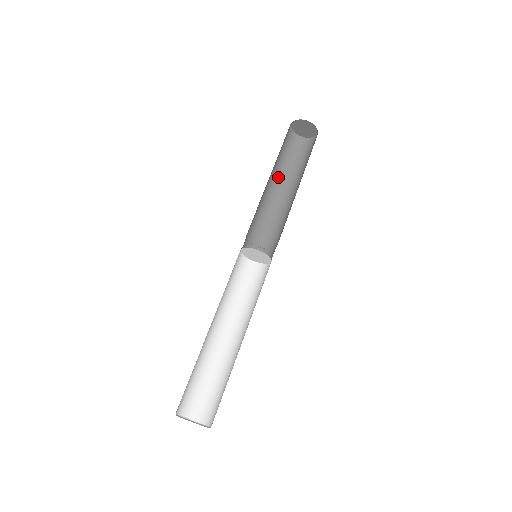
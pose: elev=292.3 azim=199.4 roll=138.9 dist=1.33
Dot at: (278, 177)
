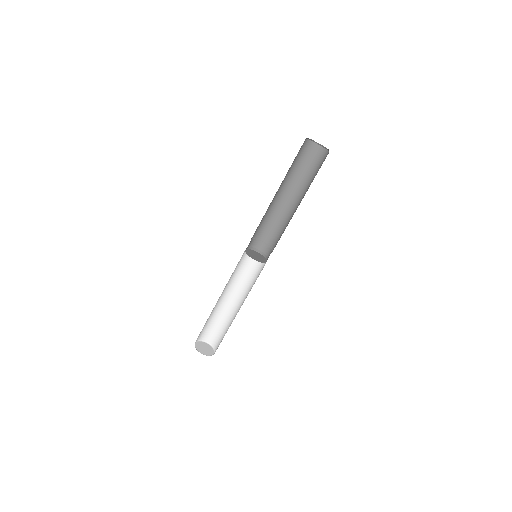
Dot at: (295, 187)
